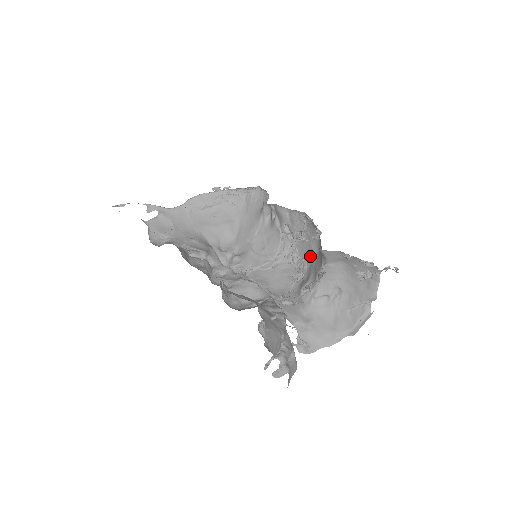
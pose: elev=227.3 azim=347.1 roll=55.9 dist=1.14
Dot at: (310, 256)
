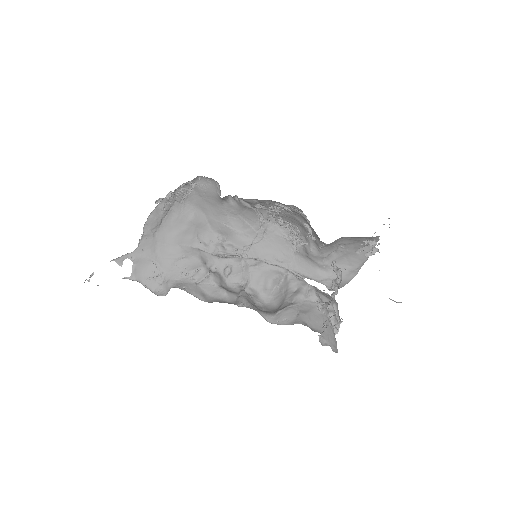
Dot at: (298, 223)
